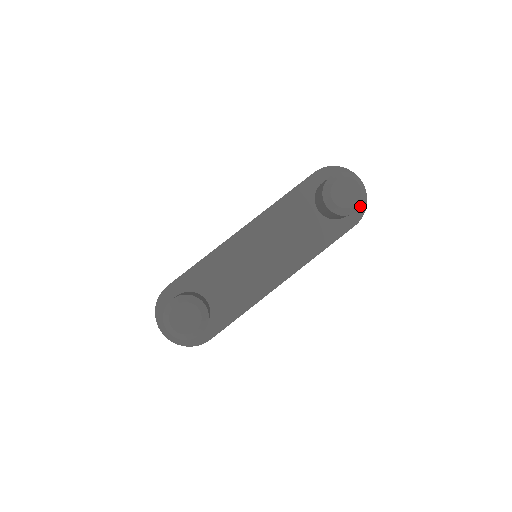
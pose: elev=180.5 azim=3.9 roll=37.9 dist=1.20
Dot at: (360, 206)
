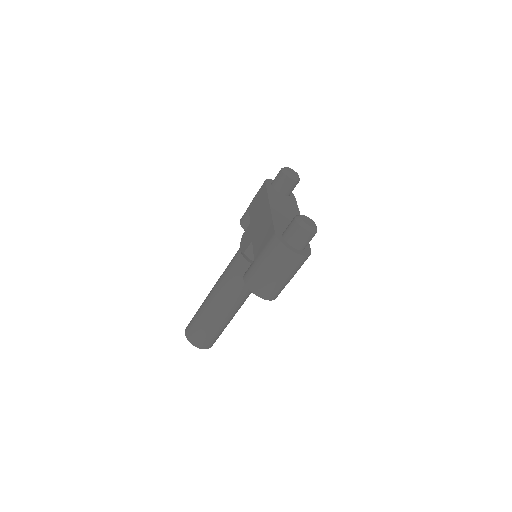
Dot at: occluded
